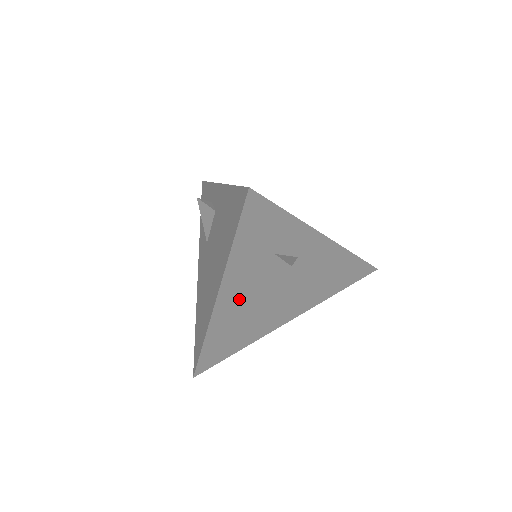
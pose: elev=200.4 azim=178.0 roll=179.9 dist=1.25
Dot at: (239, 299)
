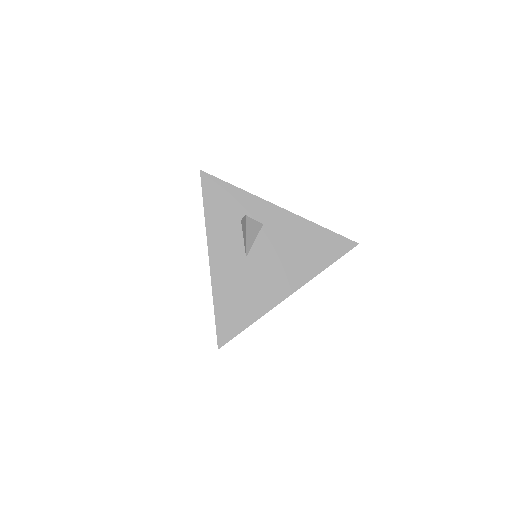
Dot at: (229, 261)
